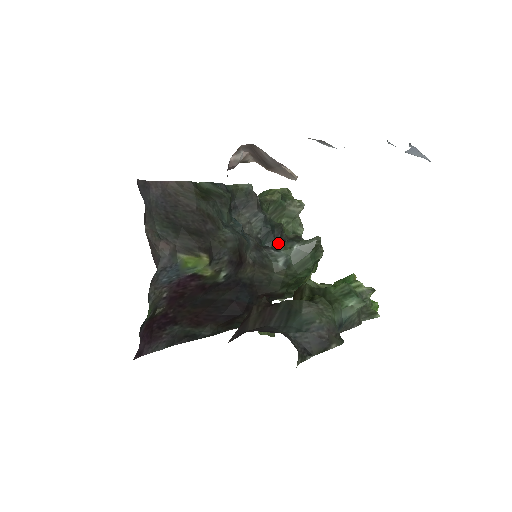
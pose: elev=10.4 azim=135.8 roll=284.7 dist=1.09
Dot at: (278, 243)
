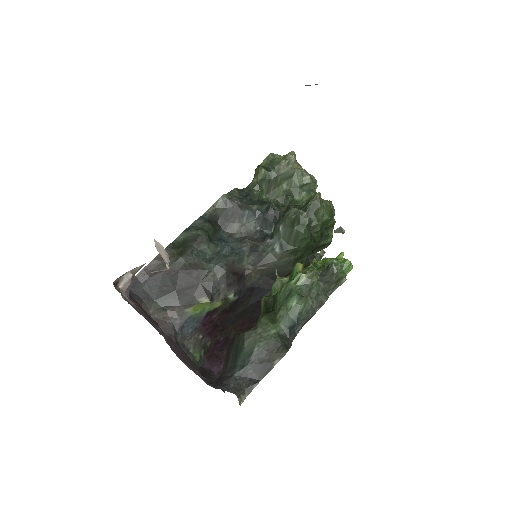
Dot at: occluded
